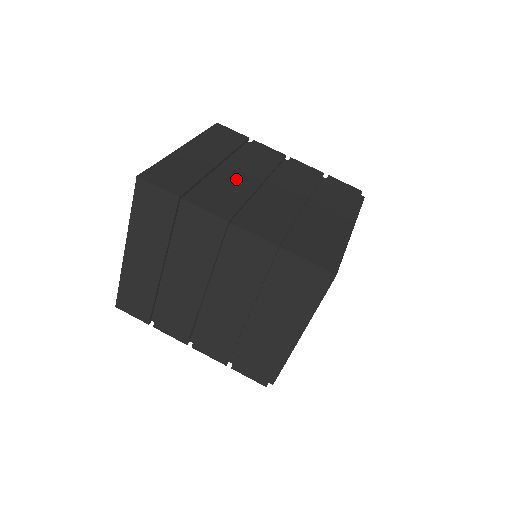
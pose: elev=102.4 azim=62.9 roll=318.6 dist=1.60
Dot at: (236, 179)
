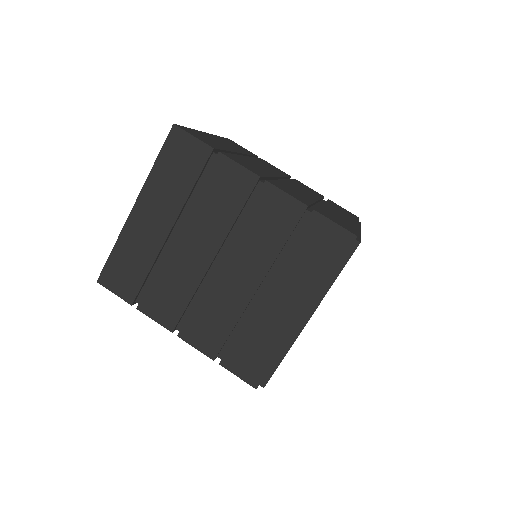
Dot at: (257, 165)
